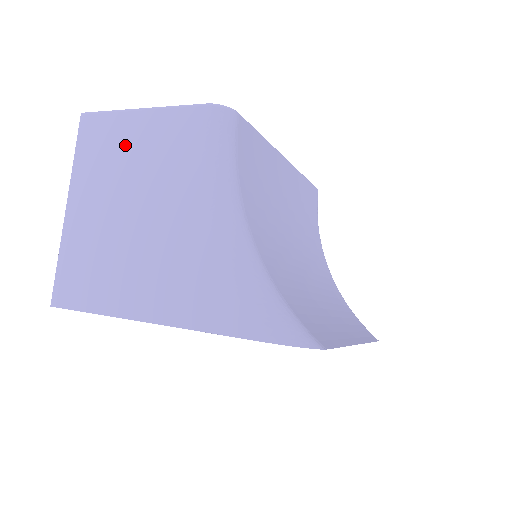
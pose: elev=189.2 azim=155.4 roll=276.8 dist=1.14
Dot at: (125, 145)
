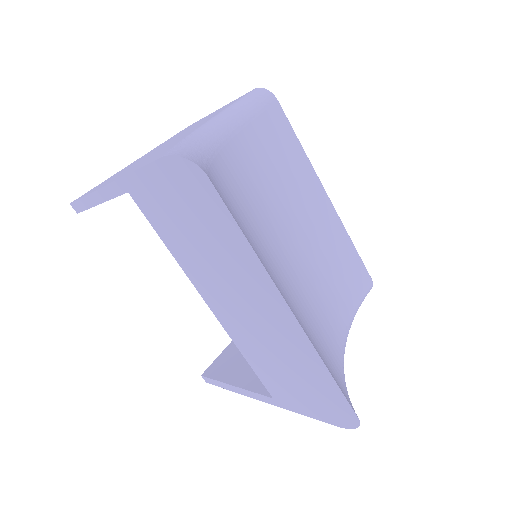
Dot at: occluded
